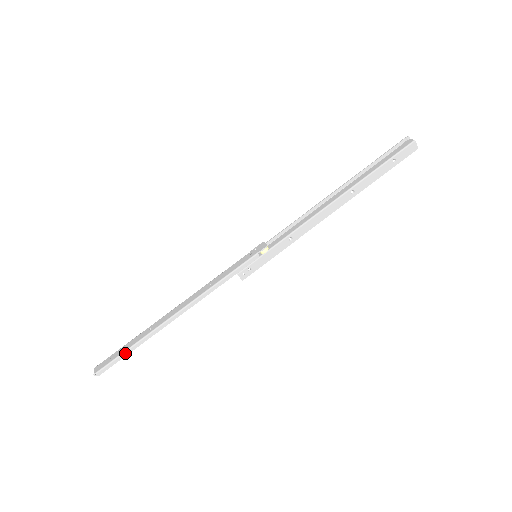
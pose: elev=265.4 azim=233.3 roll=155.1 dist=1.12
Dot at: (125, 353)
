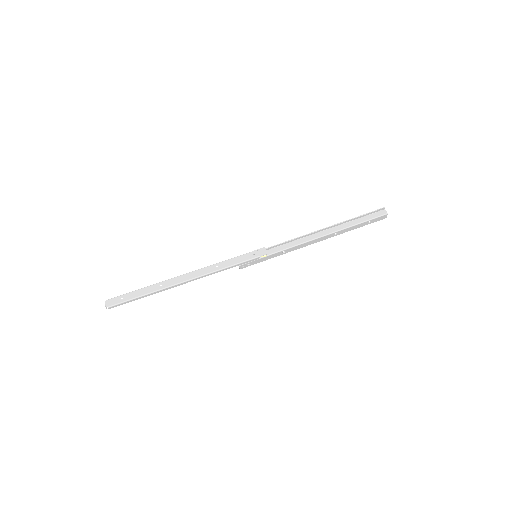
Dot at: (136, 298)
